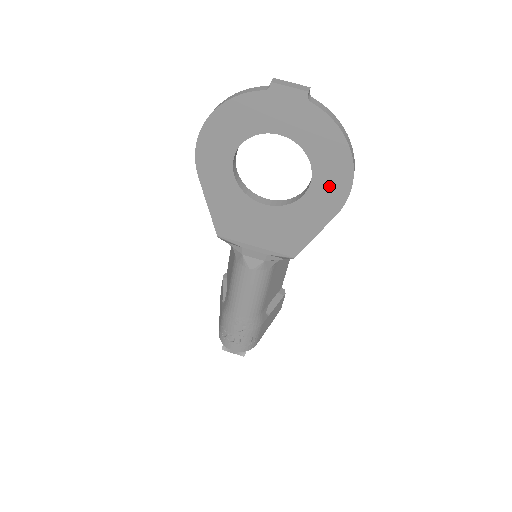
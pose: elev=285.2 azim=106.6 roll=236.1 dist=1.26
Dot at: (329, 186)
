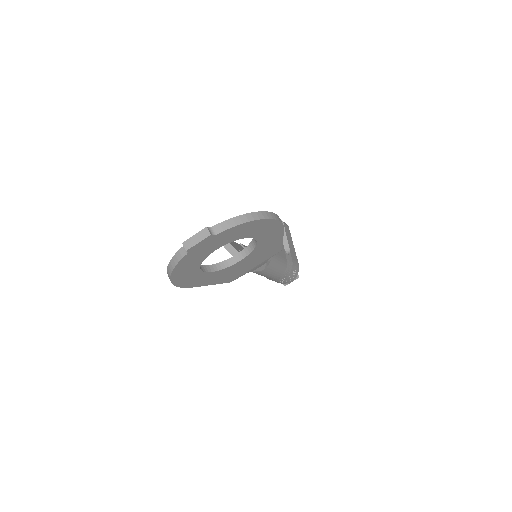
Dot at: (266, 231)
